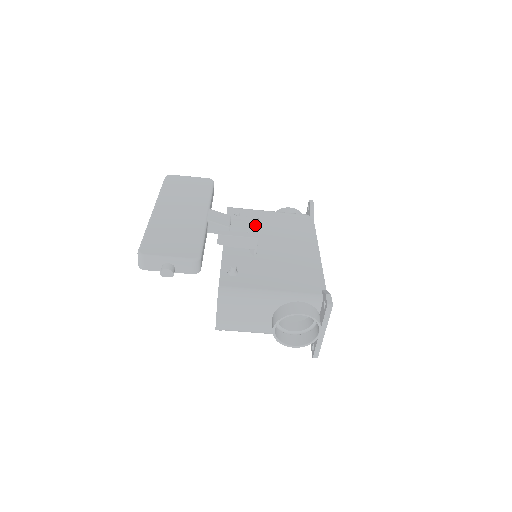
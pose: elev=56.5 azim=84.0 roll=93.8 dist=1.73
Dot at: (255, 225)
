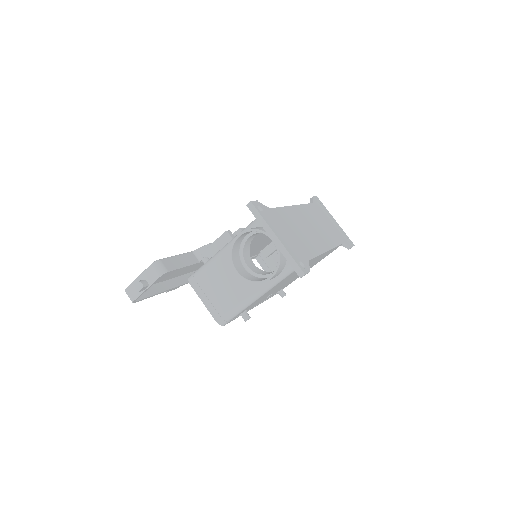
Dot at: occluded
